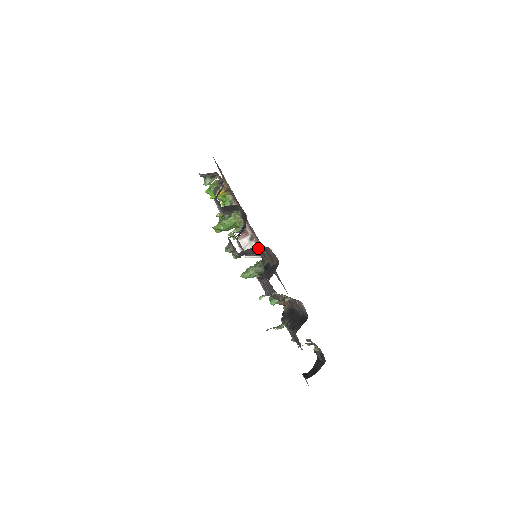
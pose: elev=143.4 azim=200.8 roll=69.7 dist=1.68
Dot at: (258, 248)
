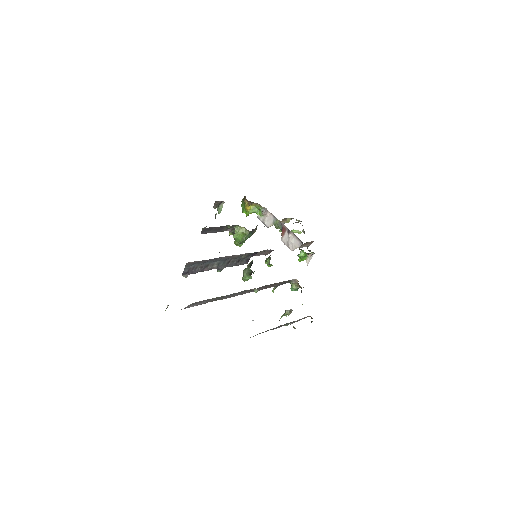
Dot at: (201, 262)
